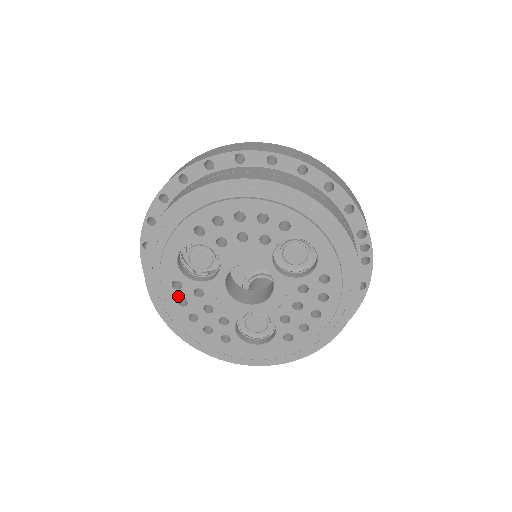
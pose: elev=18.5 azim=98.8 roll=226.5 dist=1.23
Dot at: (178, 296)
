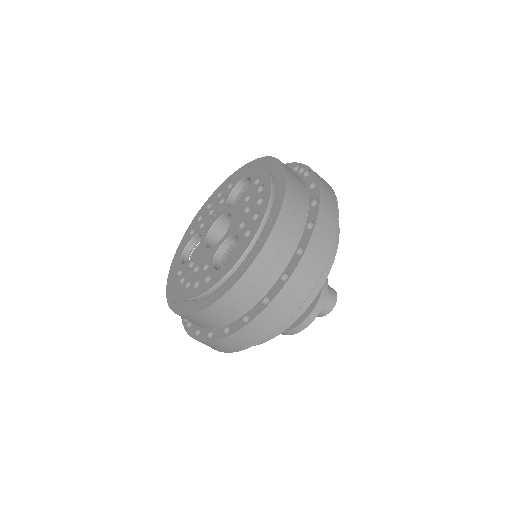
Dot at: (180, 280)
